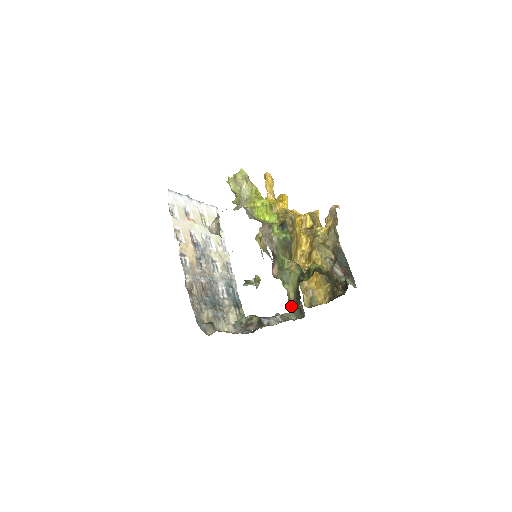
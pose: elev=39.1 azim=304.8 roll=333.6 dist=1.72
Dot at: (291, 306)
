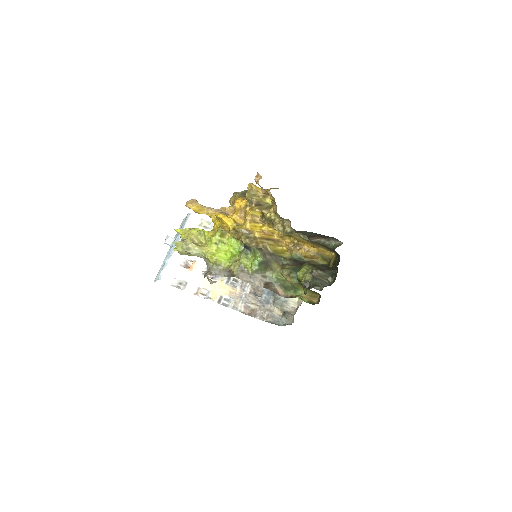
Dot at: (317, 295)
